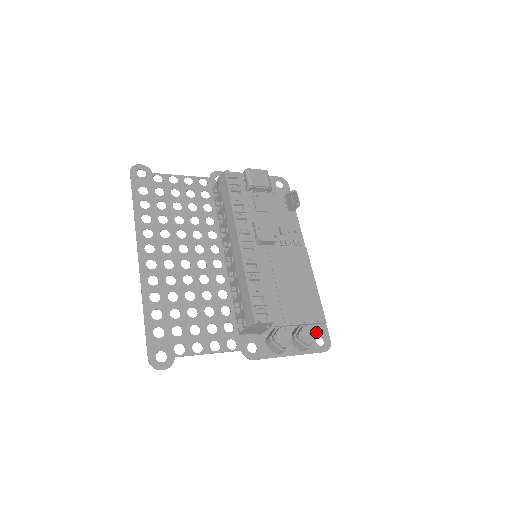
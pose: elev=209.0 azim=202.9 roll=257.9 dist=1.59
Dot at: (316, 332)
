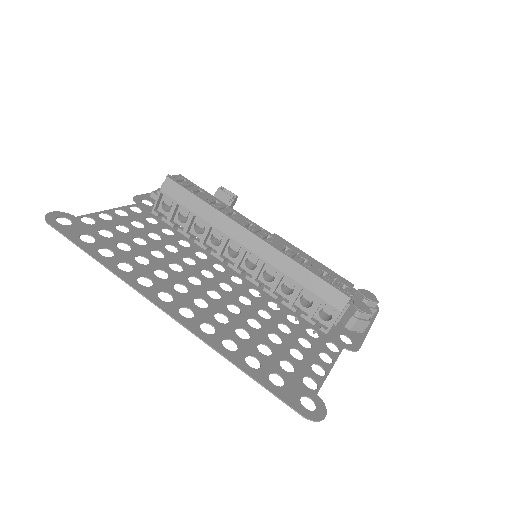
Dot at: occluded
